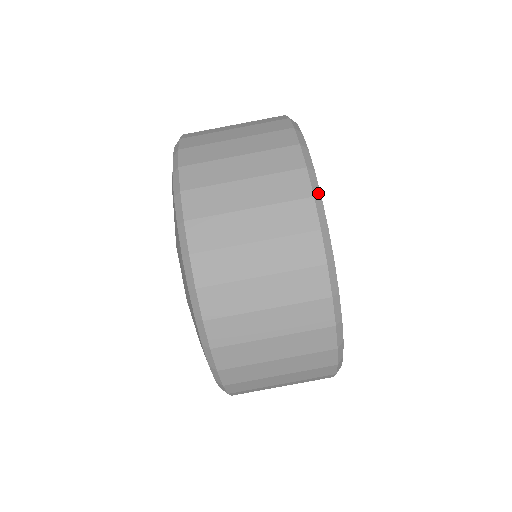
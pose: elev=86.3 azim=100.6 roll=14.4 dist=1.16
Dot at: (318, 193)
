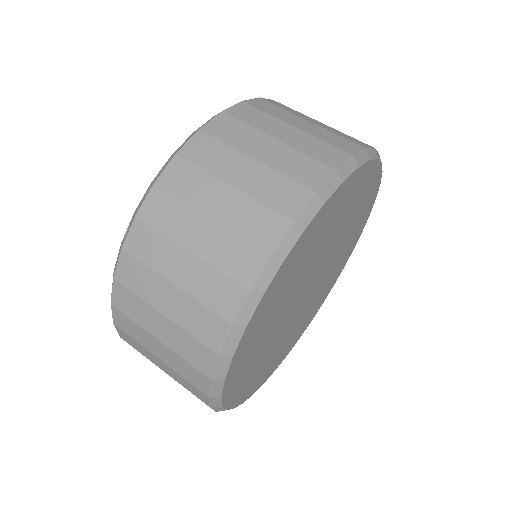
Dot at: occluded
